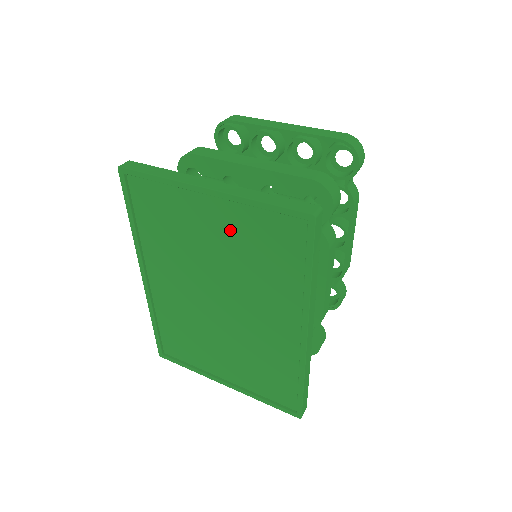
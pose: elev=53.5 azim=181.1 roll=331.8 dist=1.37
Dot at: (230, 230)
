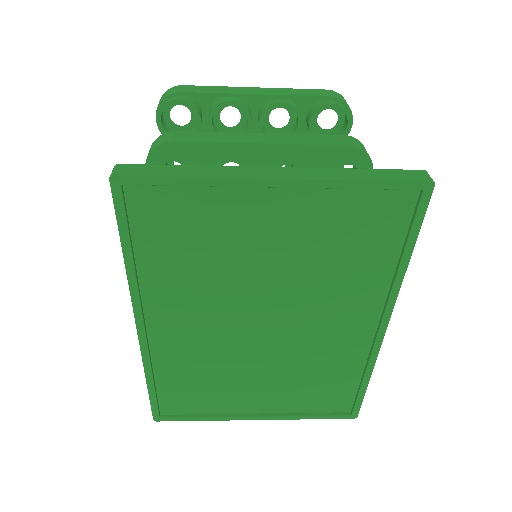
Dot at: (300, 228)
